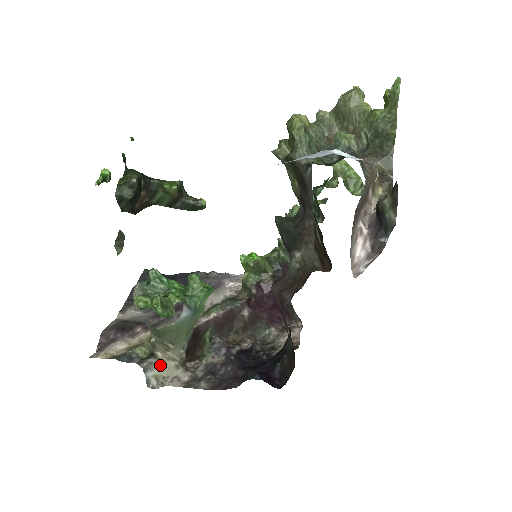
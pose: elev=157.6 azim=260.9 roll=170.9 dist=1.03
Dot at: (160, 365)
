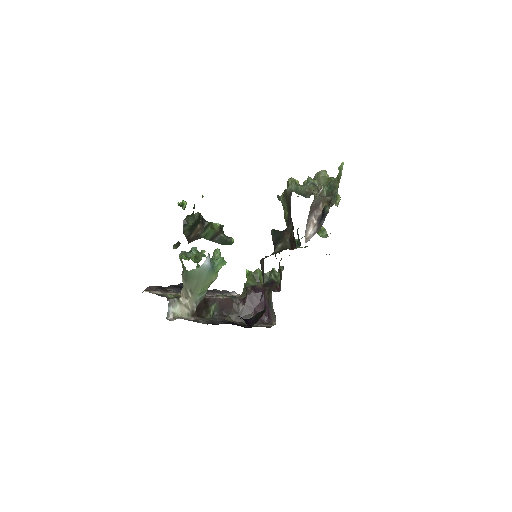
Dot at: (179, 306)
